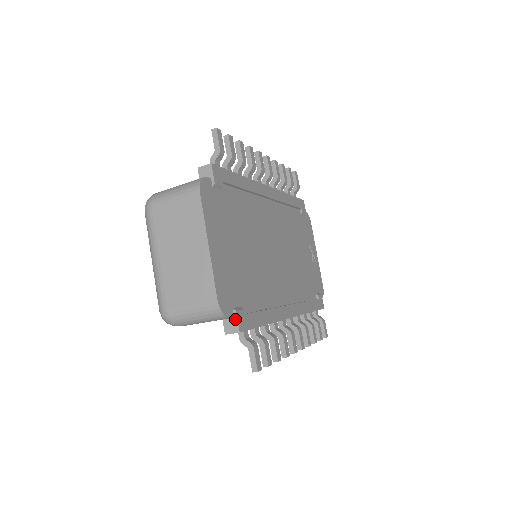
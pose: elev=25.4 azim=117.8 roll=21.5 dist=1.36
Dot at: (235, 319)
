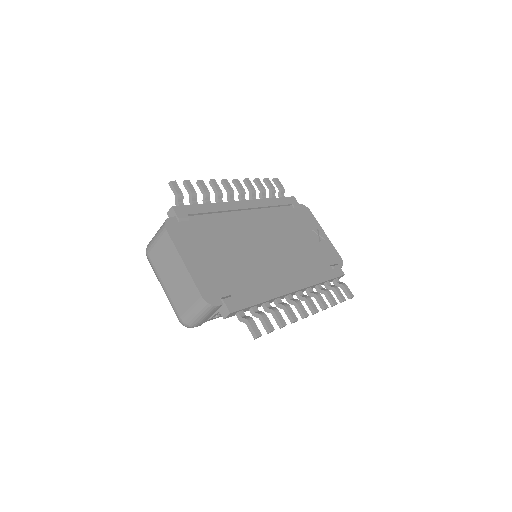
Dot at: (224, 305)
